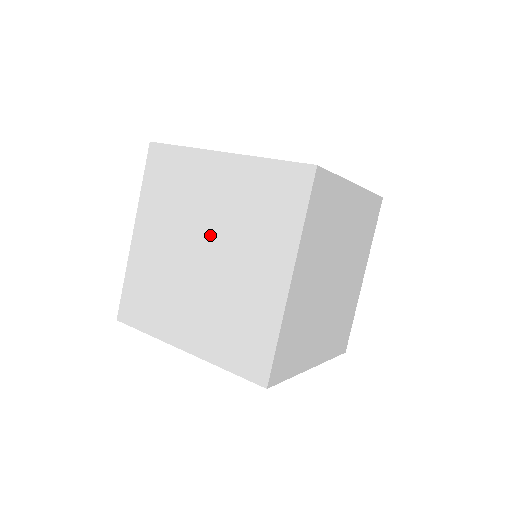
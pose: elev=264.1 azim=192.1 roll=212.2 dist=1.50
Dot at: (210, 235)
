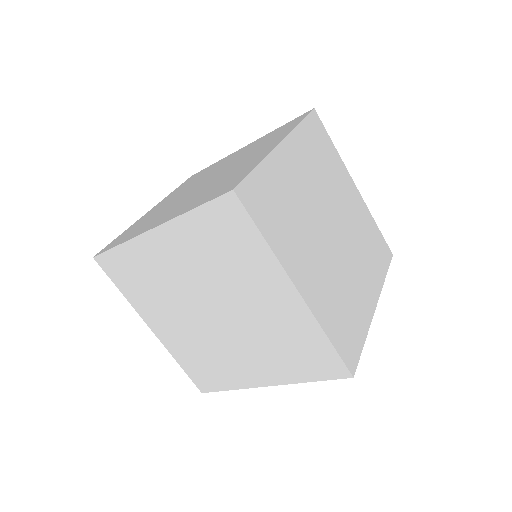
Dot at: (218, 171)
